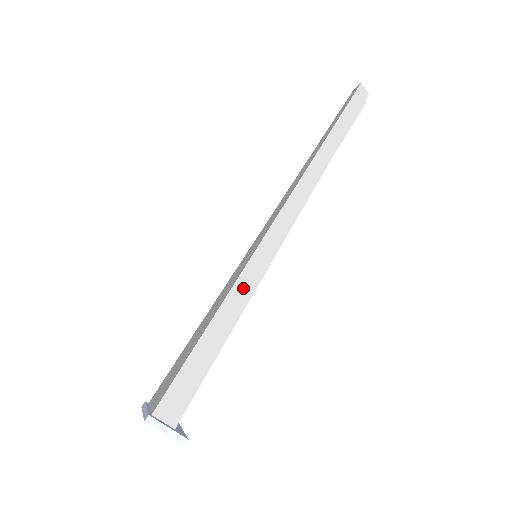
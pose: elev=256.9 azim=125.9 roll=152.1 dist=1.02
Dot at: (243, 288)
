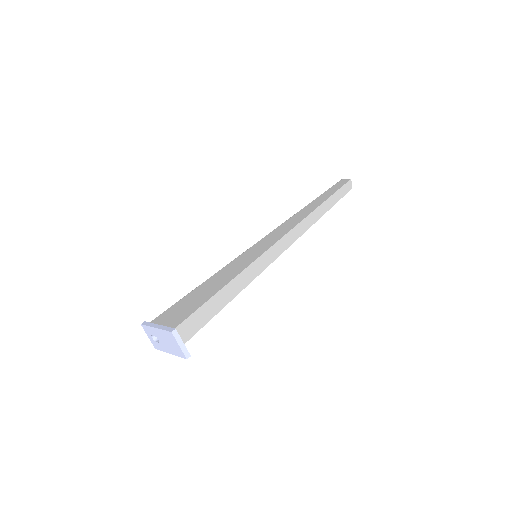
Dot at: (249, 273)
